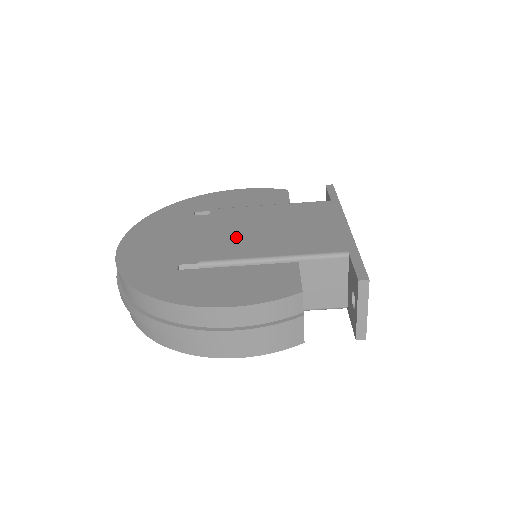
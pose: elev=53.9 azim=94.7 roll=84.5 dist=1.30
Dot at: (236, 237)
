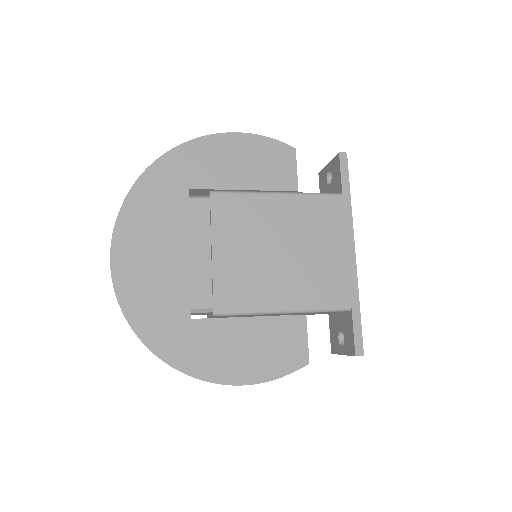
Dot at: (246, 267)
